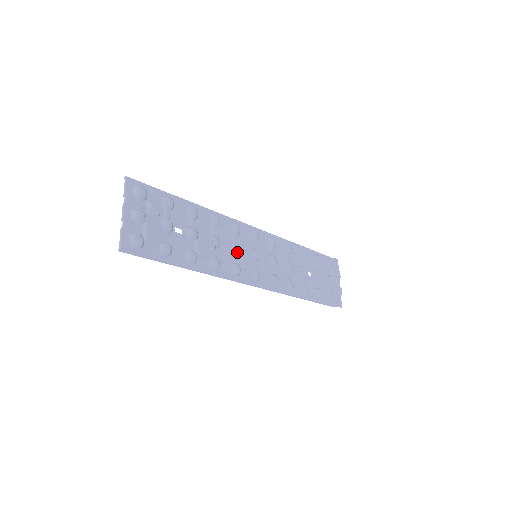
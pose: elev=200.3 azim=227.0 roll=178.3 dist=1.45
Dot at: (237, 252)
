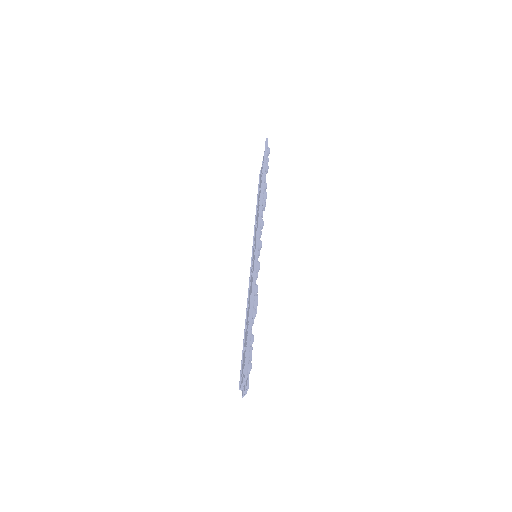
Dot at: (261, 232)
